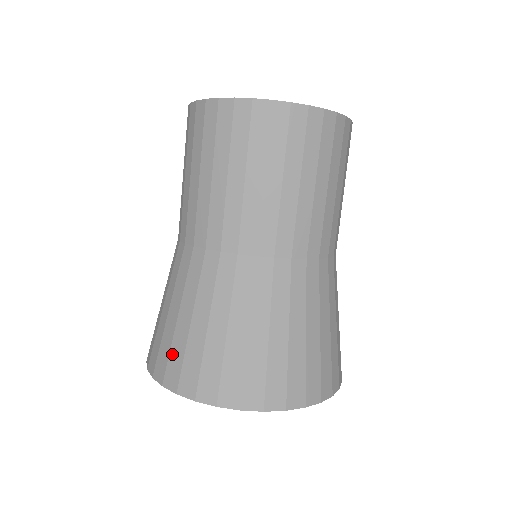
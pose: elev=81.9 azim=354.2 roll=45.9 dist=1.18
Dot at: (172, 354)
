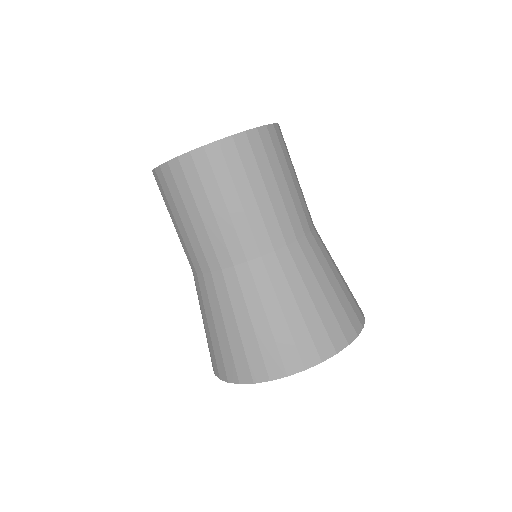
Dot at: occluded
